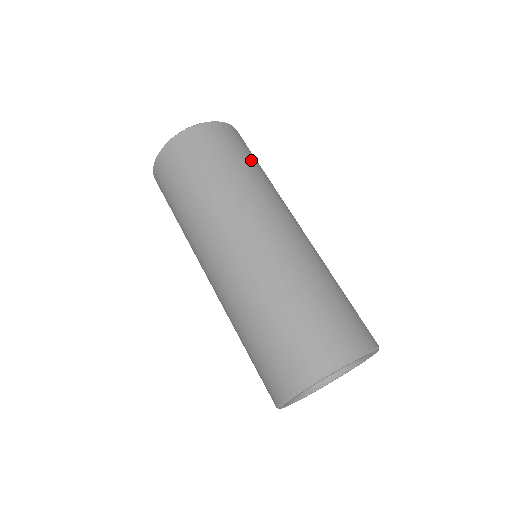
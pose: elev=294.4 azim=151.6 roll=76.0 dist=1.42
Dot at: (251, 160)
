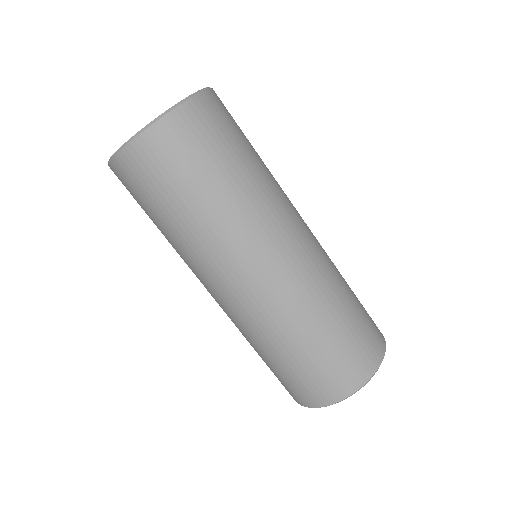
Dot at: (248, 147)
